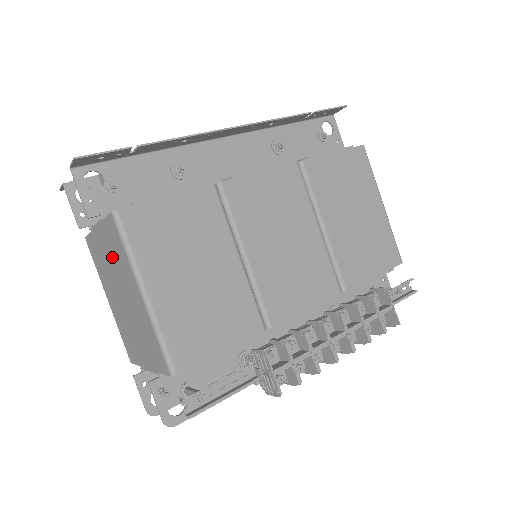
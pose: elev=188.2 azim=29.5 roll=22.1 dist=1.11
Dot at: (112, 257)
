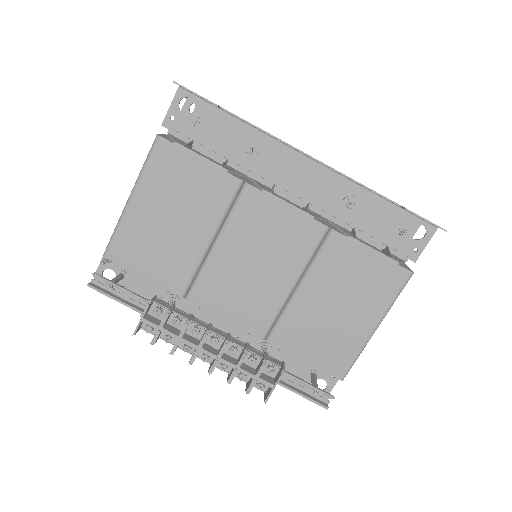
Dot at: occluded
